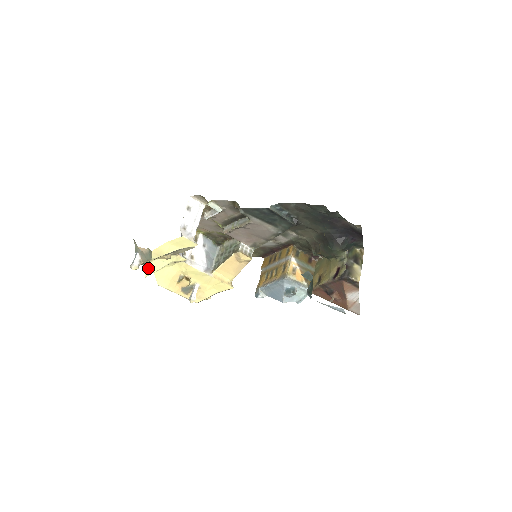
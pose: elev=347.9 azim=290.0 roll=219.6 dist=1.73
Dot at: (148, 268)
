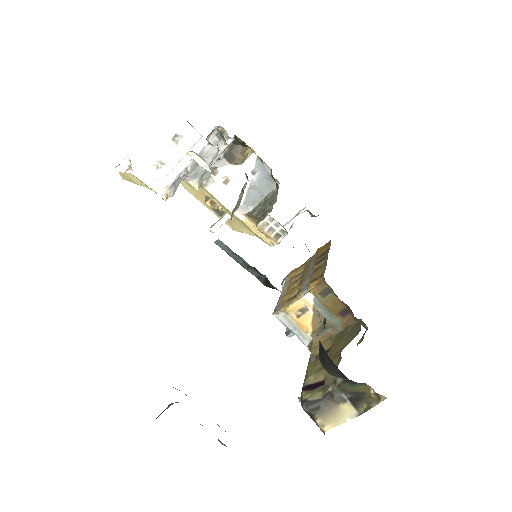
Dot at: occluded
